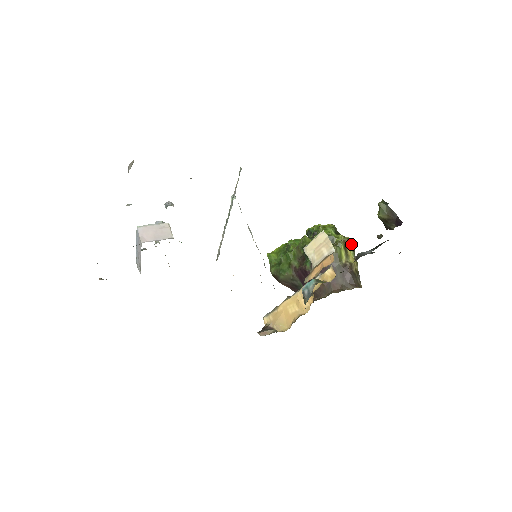
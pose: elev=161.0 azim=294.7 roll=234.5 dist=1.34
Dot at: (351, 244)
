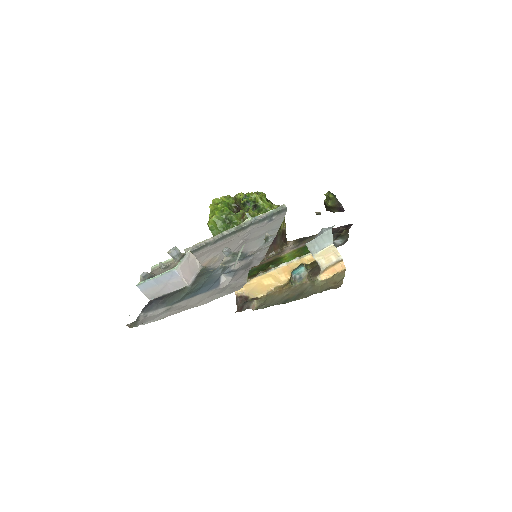
Dot at: occluded
